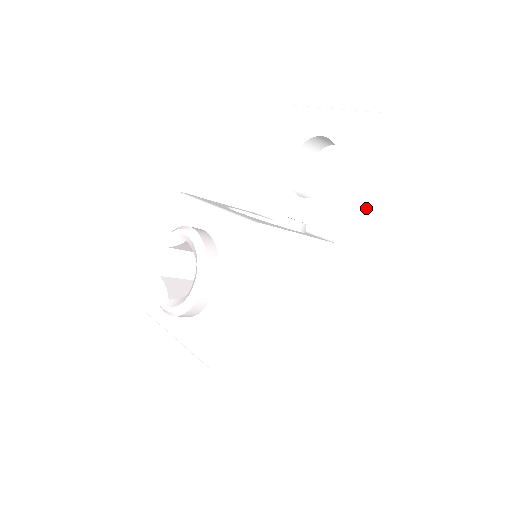
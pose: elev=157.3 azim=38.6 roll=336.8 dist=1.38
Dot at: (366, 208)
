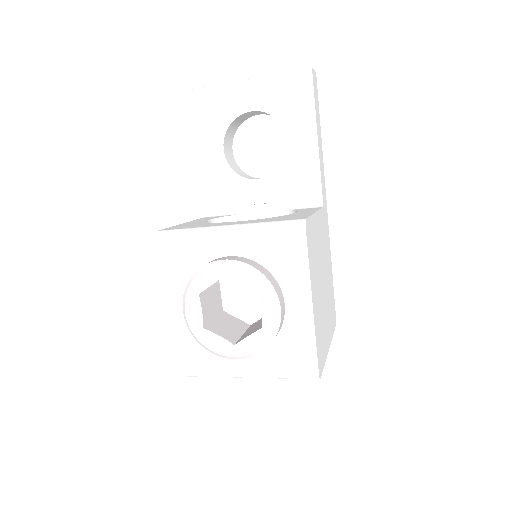
Dot at: (323, 164)
